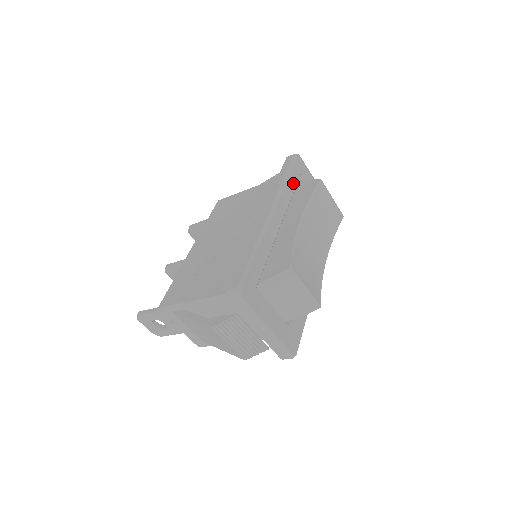
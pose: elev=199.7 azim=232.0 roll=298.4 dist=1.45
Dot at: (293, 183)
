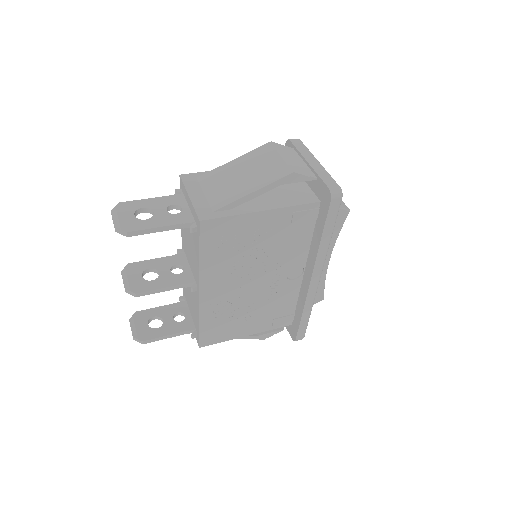
Dot at: occluded
